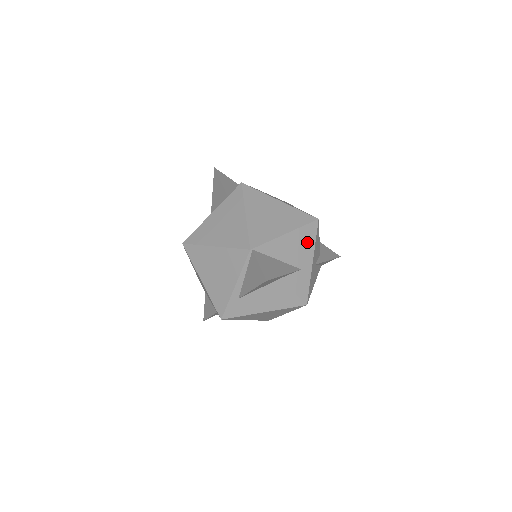
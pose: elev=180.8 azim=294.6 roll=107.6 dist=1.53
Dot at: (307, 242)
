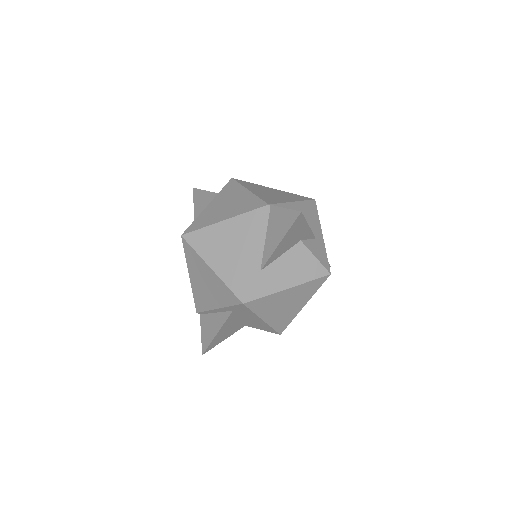
Dot at: (312, 216)
